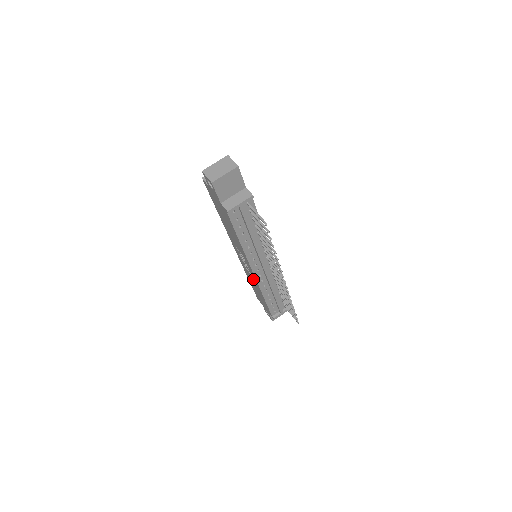
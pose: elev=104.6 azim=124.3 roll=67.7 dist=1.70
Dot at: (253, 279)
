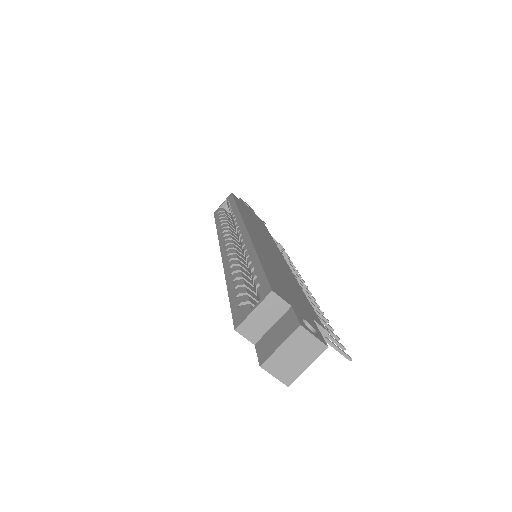
Dot at: occluded
